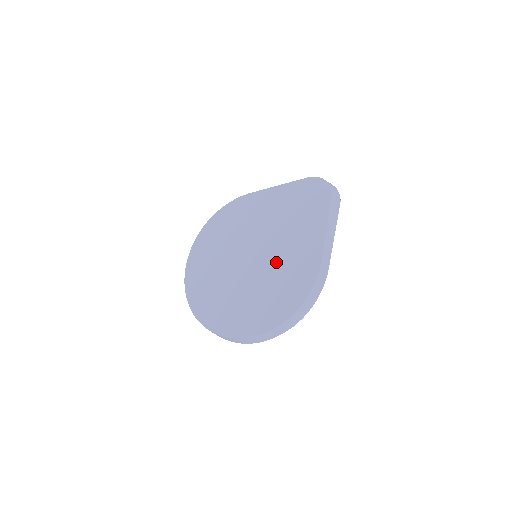
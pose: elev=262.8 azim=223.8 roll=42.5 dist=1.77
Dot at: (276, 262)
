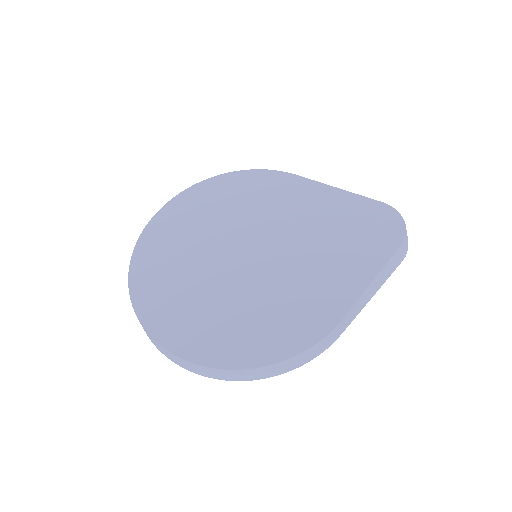
Dot at: (279, 281)
